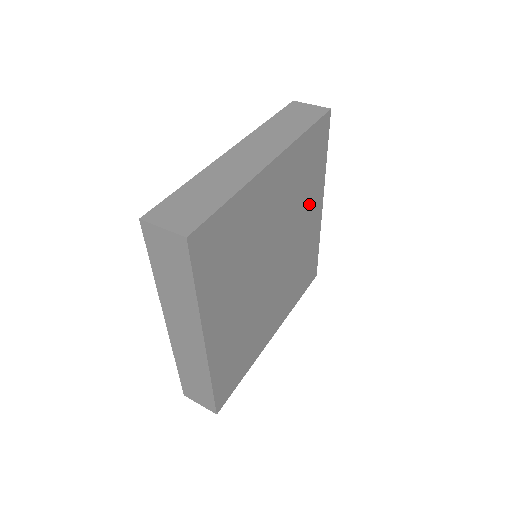
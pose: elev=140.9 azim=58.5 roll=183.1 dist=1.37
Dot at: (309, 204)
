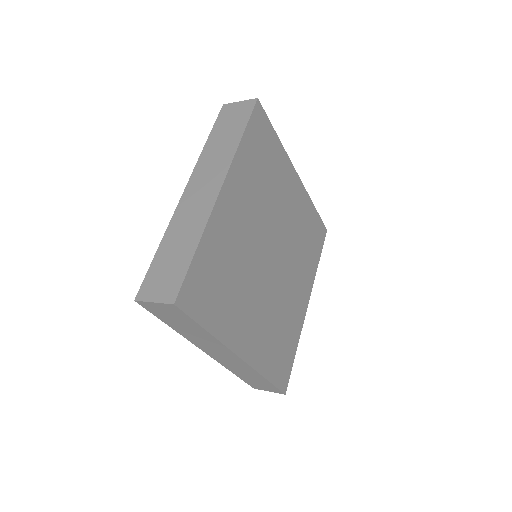
Dot at: (282, 186)
